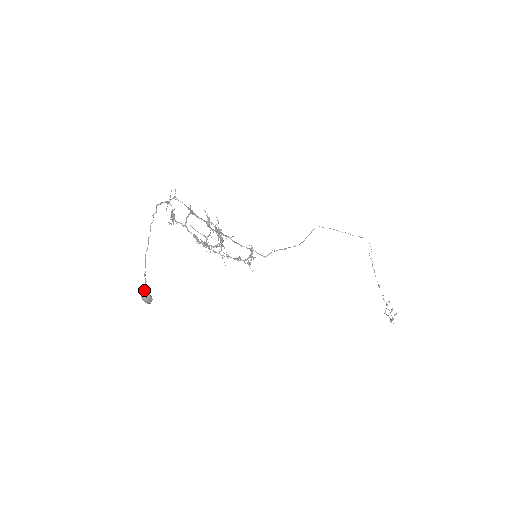
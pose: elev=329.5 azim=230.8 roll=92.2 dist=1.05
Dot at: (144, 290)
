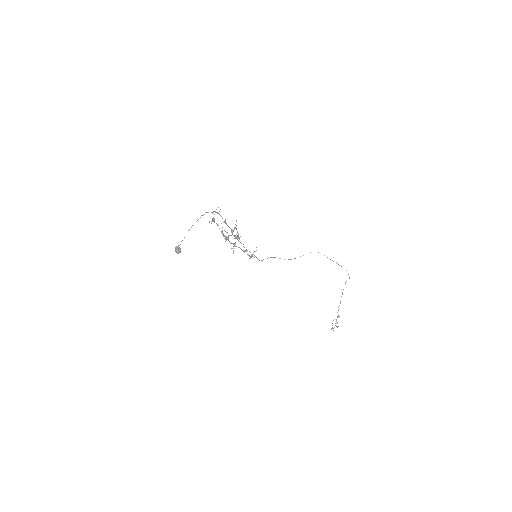
Dot at: (178, 246)
